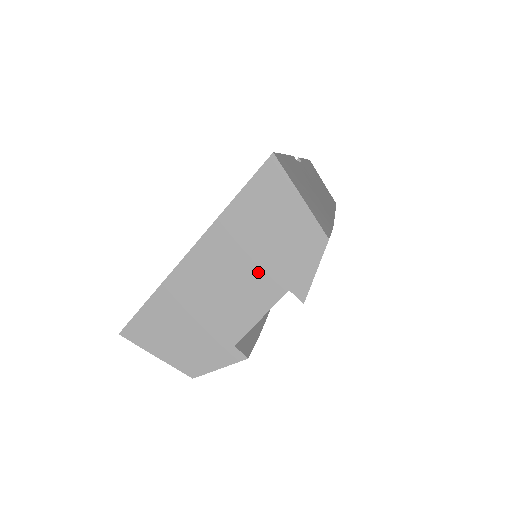
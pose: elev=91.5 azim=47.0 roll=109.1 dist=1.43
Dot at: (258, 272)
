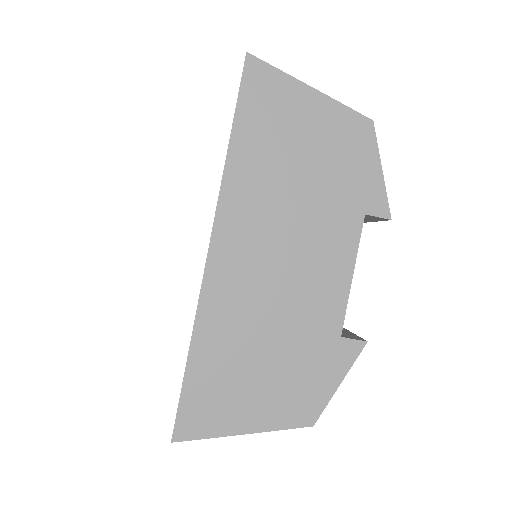
Dot at: (314, 216)
